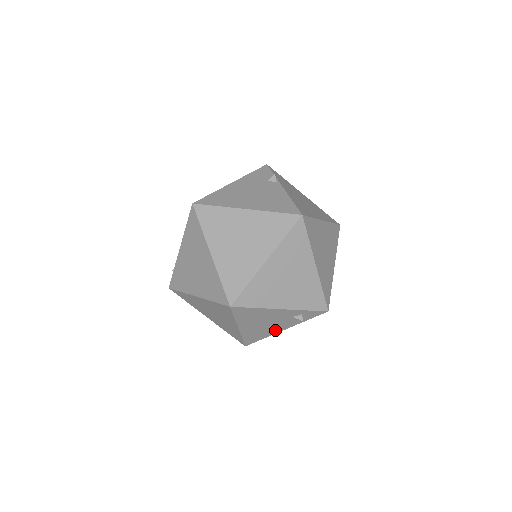
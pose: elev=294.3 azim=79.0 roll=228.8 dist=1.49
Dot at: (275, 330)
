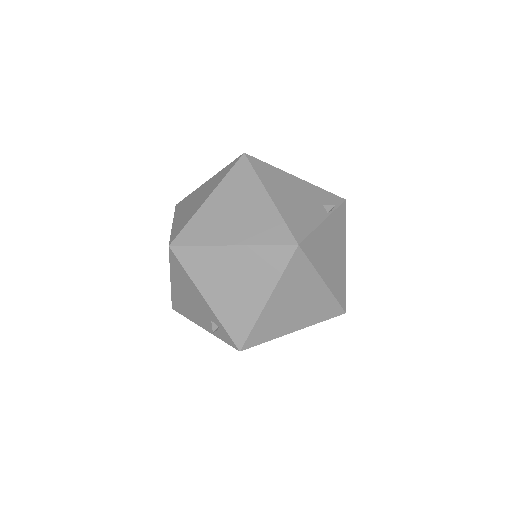
Dot at: (196, 319)
